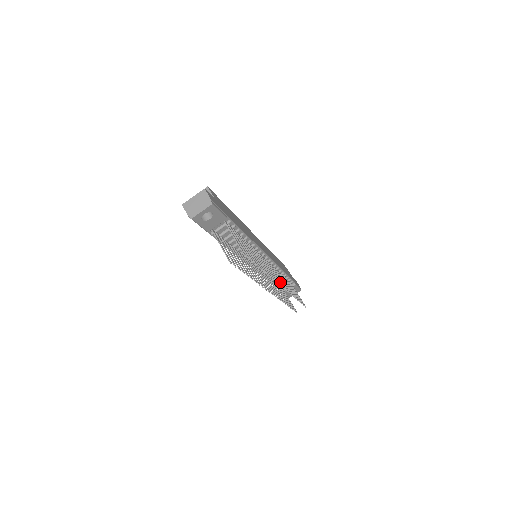
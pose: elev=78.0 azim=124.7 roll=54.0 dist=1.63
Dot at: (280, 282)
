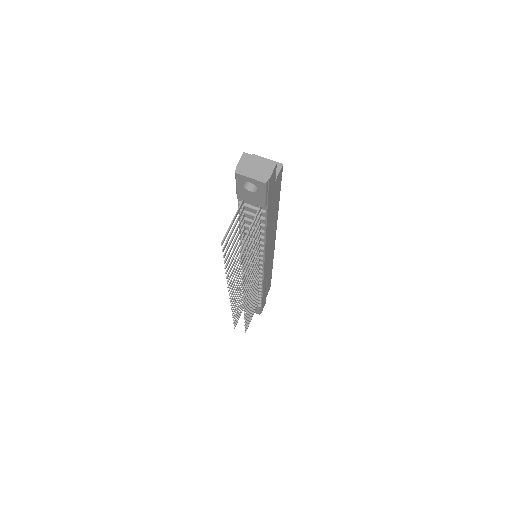
Dot at: (248, 297)
